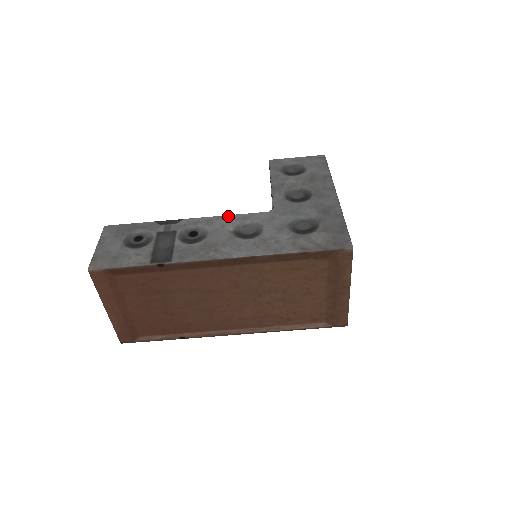
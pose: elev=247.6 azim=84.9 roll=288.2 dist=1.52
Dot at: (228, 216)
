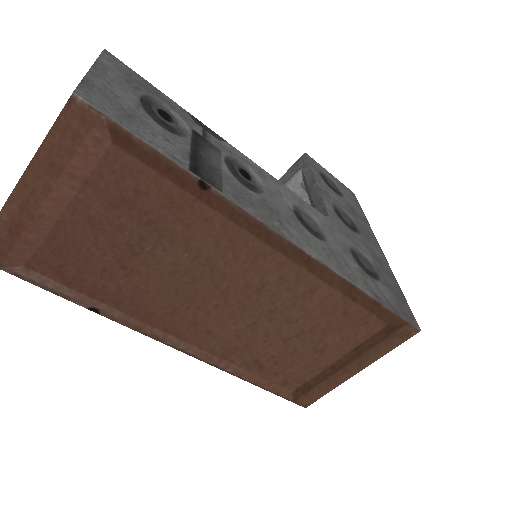
Dot at: (283, 185)
